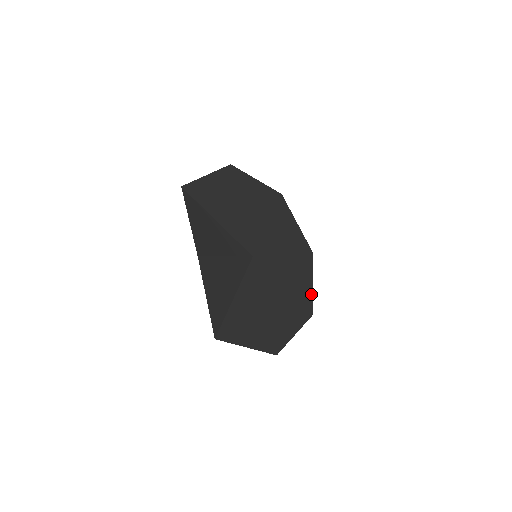
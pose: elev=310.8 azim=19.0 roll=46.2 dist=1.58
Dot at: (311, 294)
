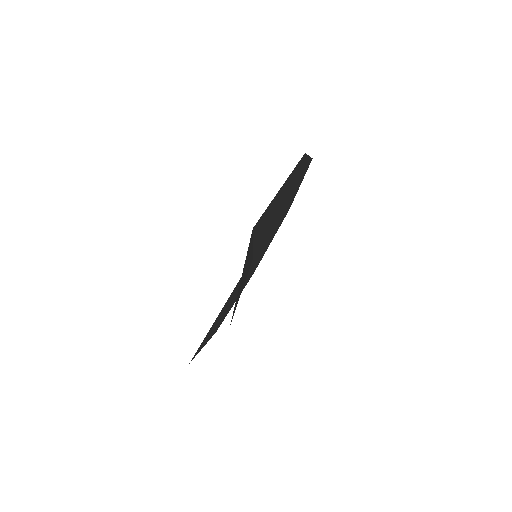
Dot at: occluded
